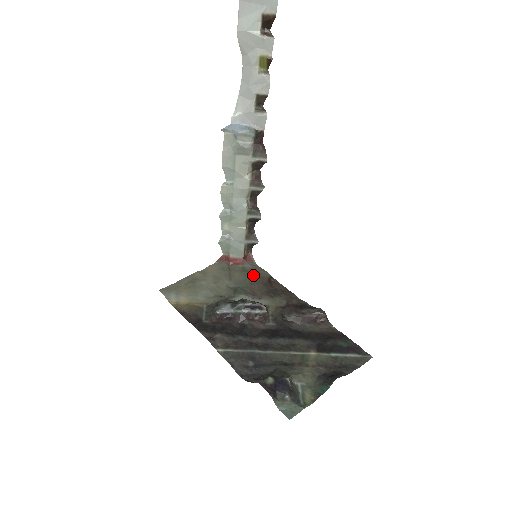
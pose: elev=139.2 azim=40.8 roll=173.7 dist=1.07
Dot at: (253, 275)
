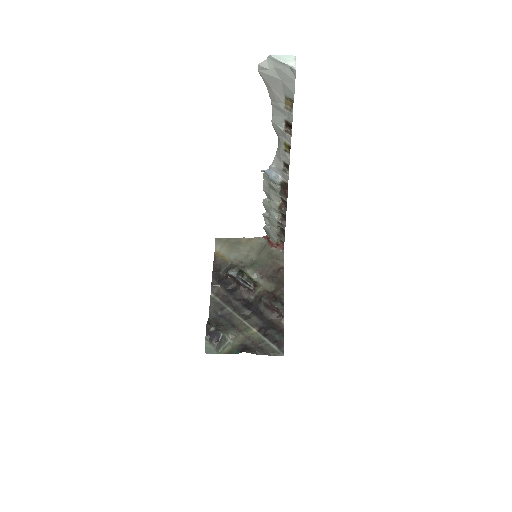
Dot at: (273, 260)
